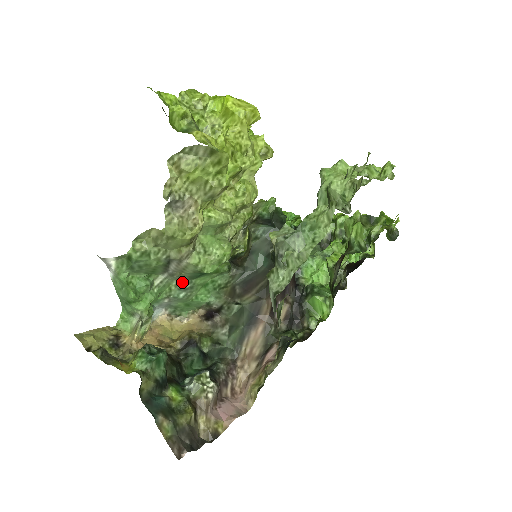
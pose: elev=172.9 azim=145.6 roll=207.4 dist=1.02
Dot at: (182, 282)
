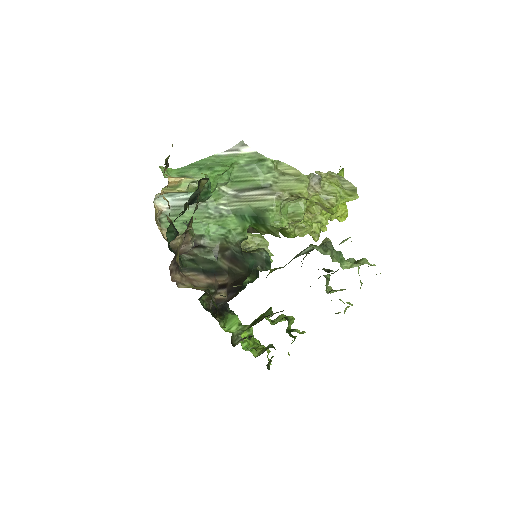
Dot at: (227, 207)
